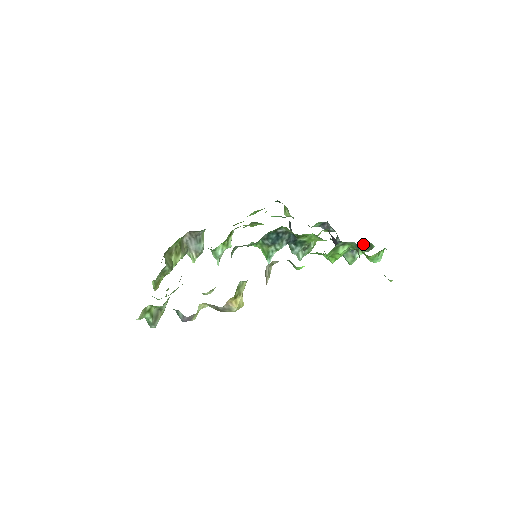
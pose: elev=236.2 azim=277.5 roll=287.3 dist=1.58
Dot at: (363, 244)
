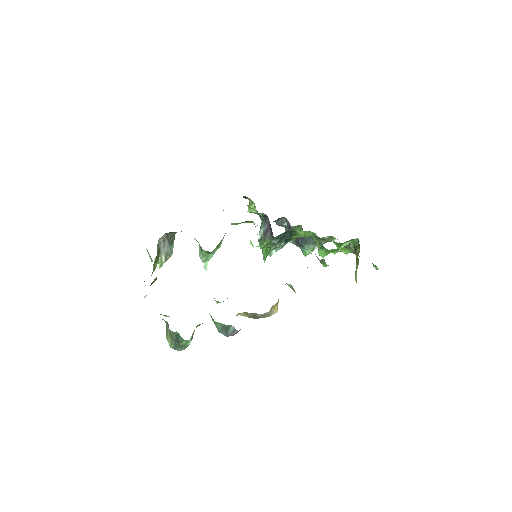
Dot at: (325, 237)
